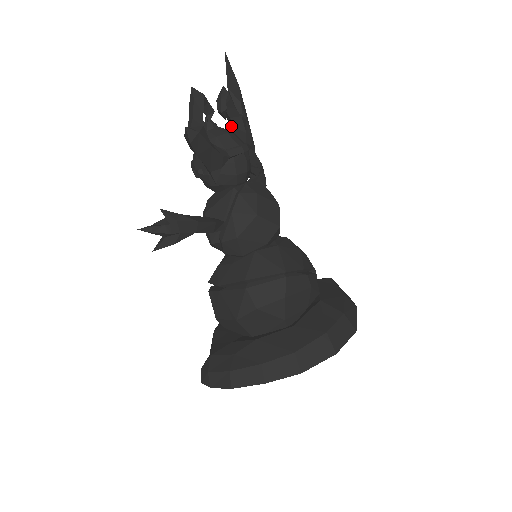
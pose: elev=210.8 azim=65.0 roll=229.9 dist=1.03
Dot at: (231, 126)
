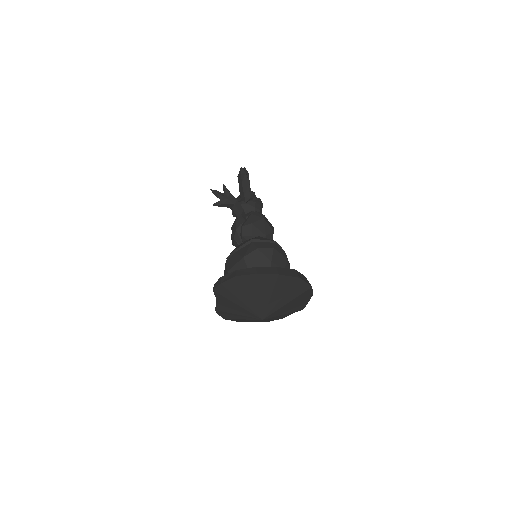
Dot at: occluded
